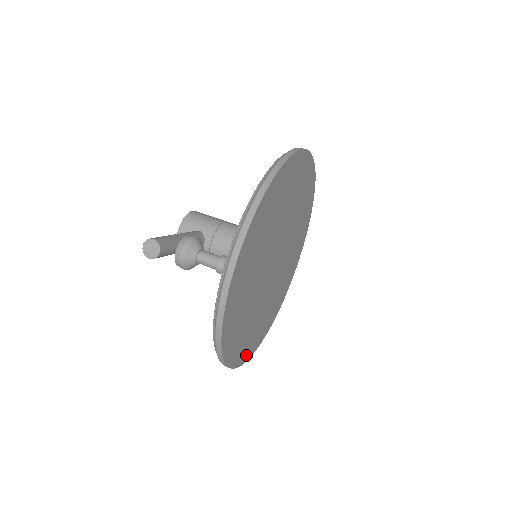
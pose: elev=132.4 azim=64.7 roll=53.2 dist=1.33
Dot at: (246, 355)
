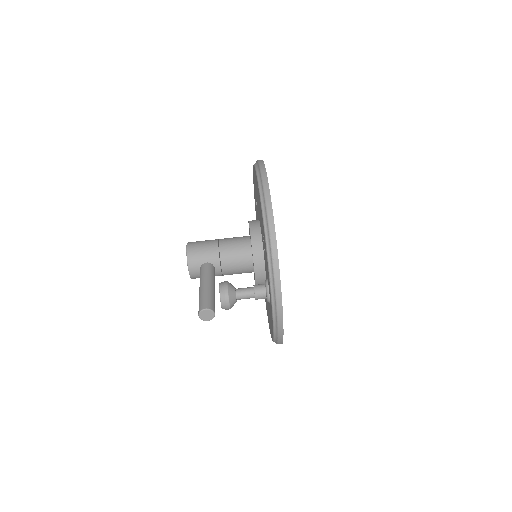
Dot at: occluded
